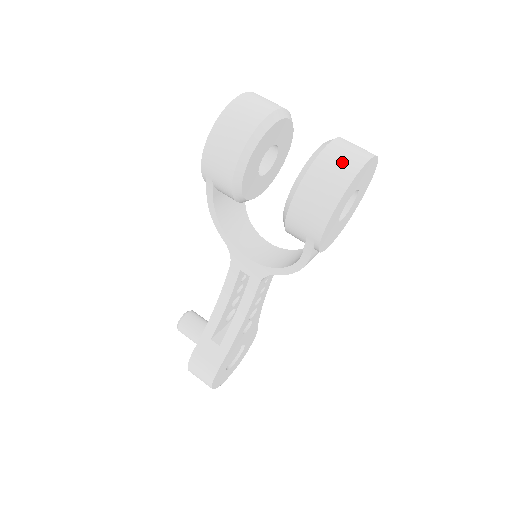
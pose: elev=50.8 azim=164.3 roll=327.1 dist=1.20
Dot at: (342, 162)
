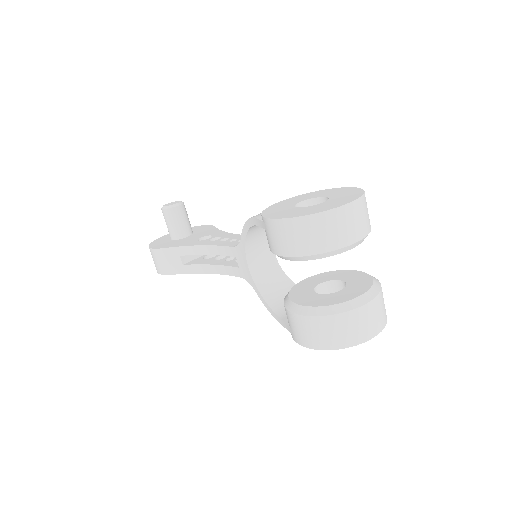
Dot at: (355, 329)
